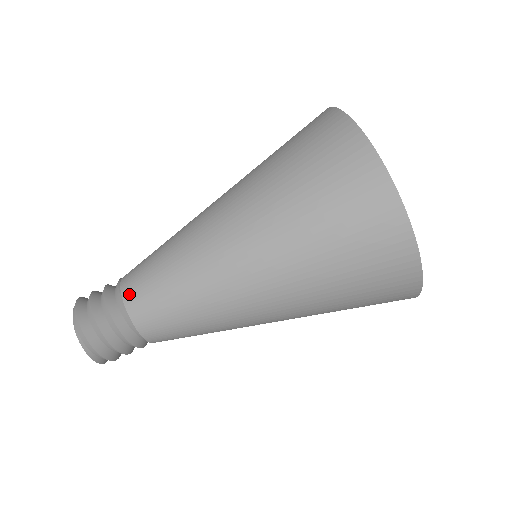
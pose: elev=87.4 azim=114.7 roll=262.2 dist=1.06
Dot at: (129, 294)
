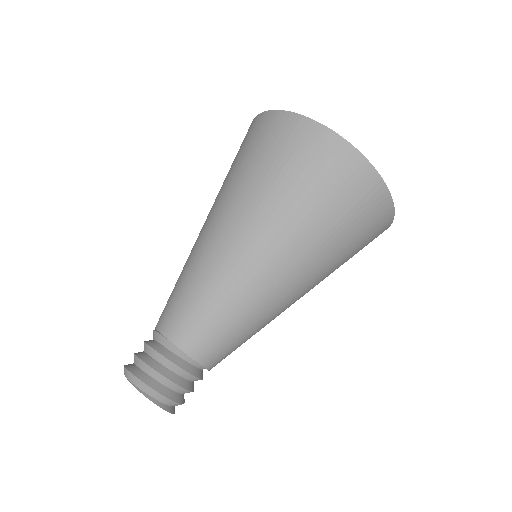
Dot at: (166, 327)
